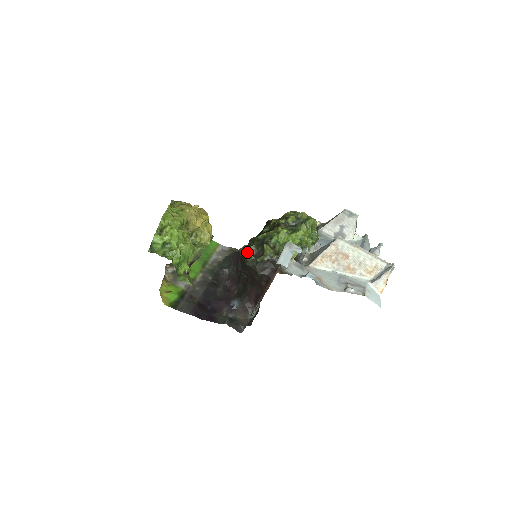
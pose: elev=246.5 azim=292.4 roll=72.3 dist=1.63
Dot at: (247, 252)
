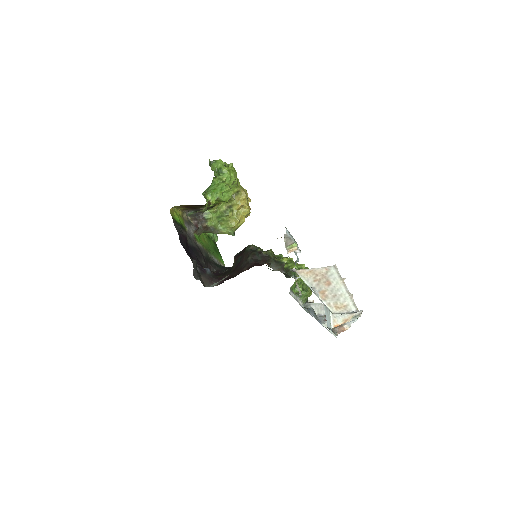
Dot at: occluded
